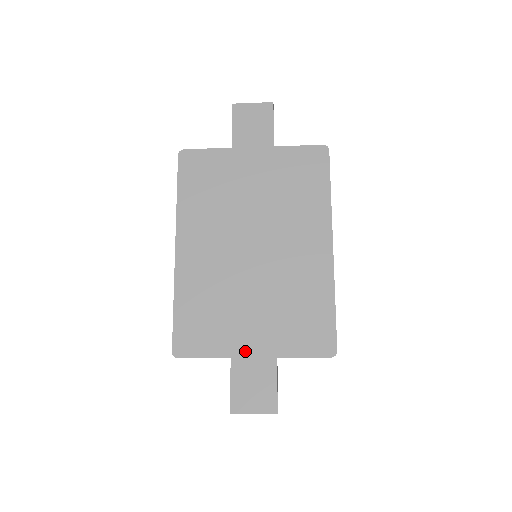
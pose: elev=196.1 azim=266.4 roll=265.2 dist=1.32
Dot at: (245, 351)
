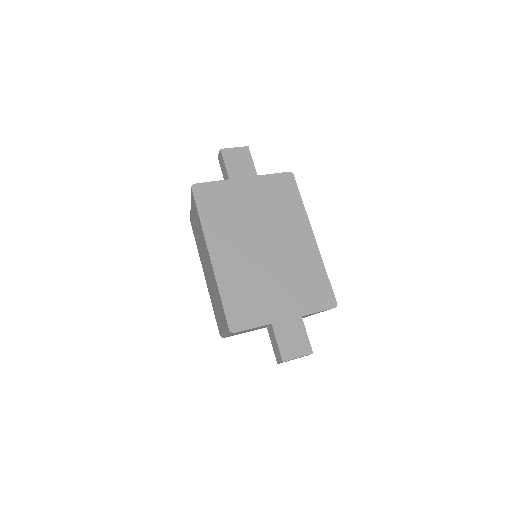
Dot at: (280, 317)
